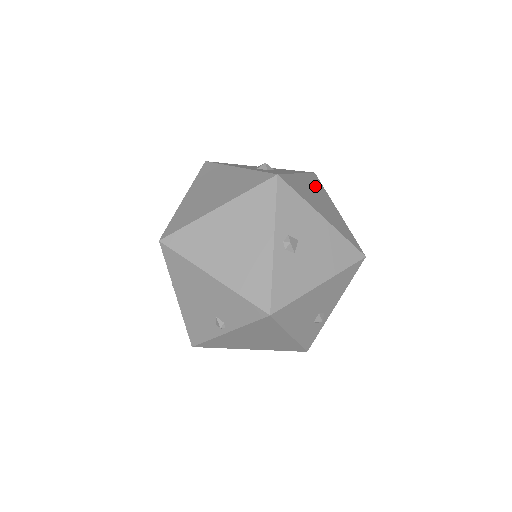
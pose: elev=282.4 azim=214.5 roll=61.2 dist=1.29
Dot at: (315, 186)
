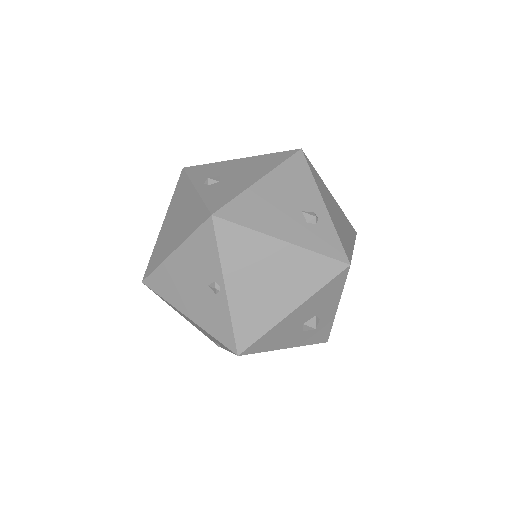
Dot at: occluded
